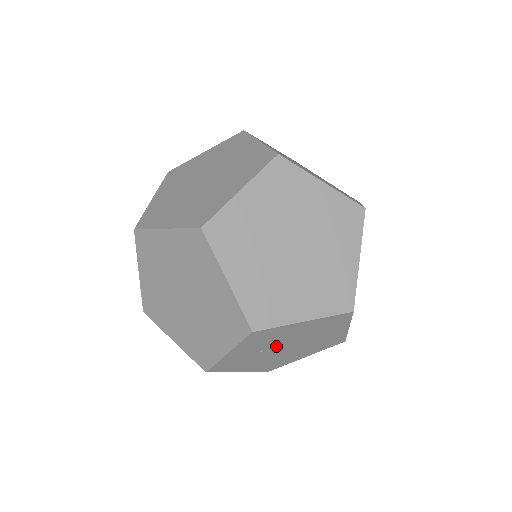
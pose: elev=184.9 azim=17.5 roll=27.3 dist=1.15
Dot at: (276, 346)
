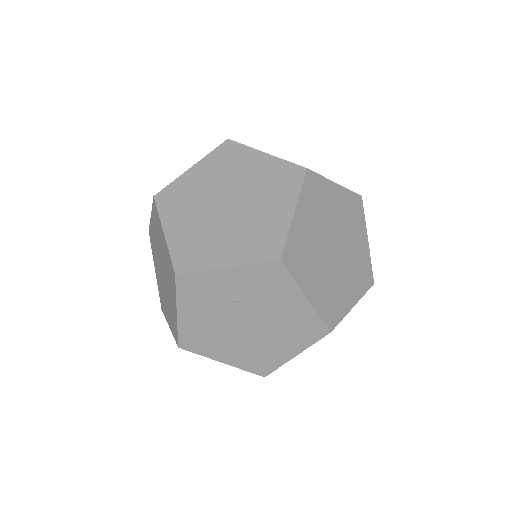
Dot at: (248, 309)
